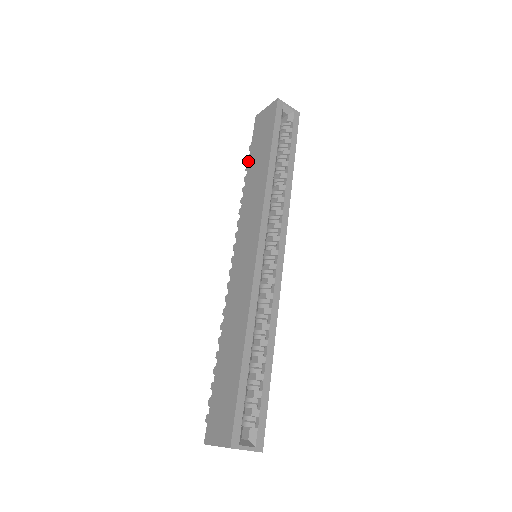
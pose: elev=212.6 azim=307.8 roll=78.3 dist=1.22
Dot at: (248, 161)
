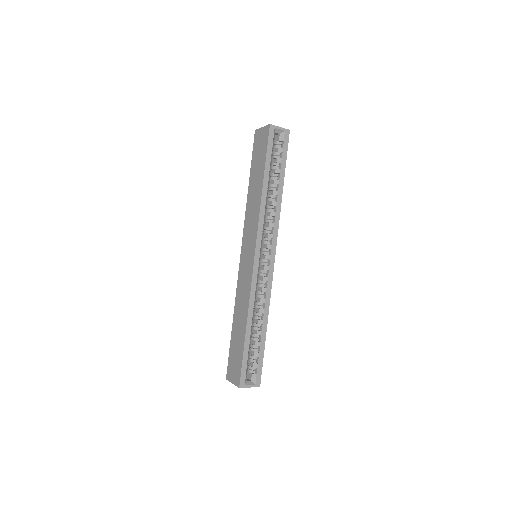
Dot at: occluded
